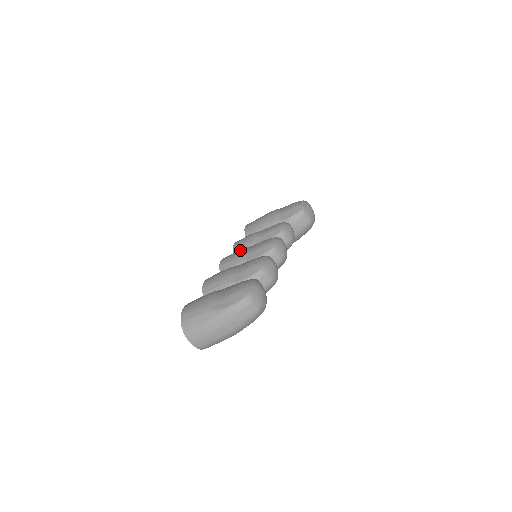
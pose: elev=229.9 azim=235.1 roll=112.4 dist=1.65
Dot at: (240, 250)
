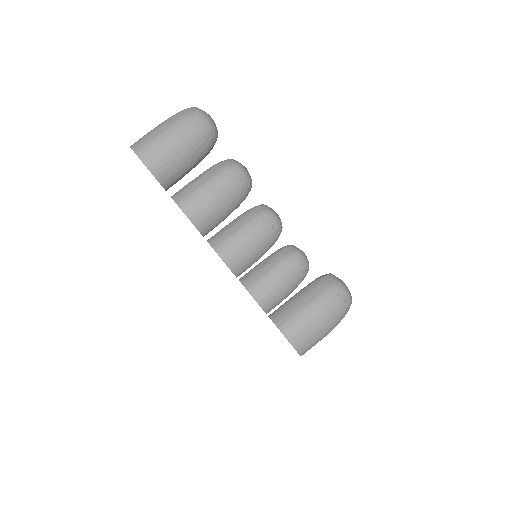
Dot at: occluded
